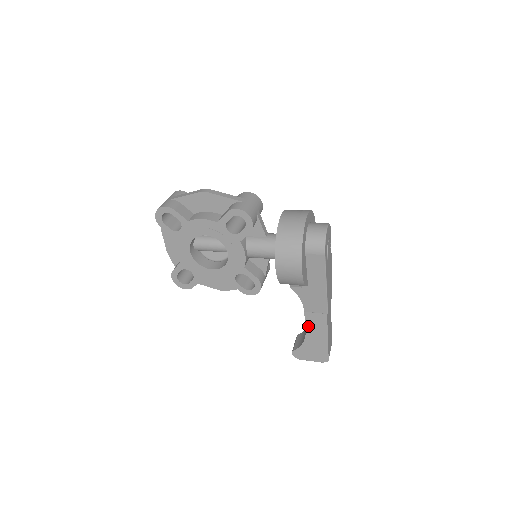
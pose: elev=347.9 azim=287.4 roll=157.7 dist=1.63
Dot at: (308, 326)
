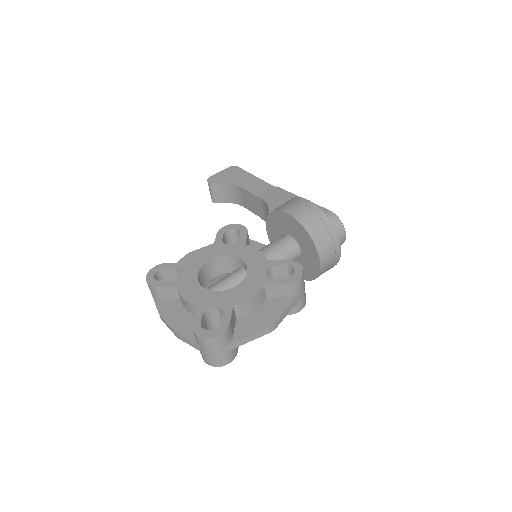
Dot at: occluded
